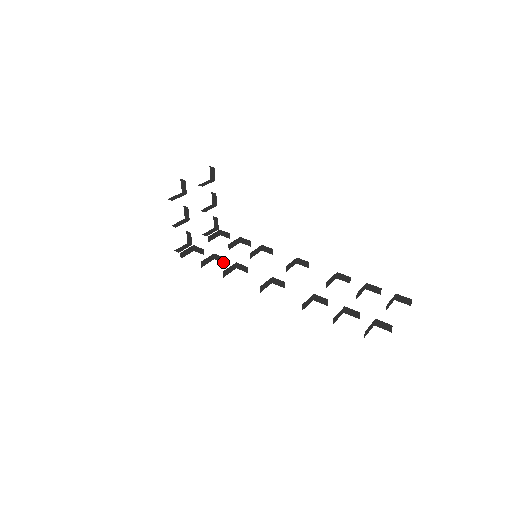
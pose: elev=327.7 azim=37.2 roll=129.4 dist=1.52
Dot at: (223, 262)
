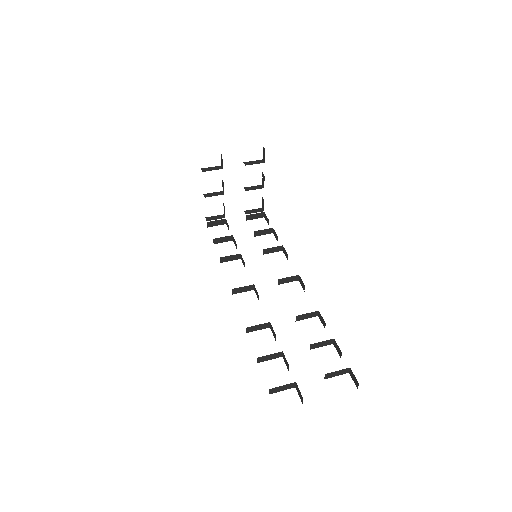
Dot at: (236, 247)
